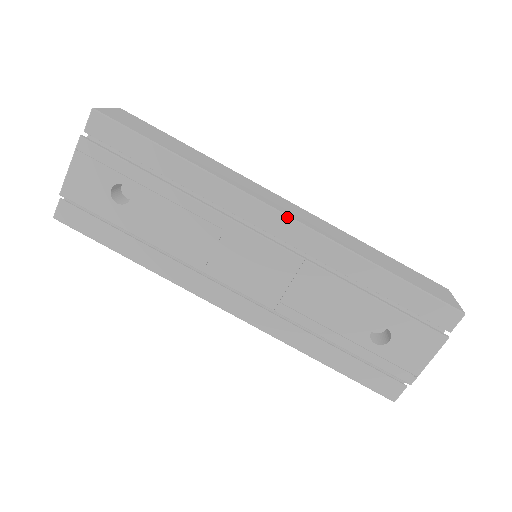
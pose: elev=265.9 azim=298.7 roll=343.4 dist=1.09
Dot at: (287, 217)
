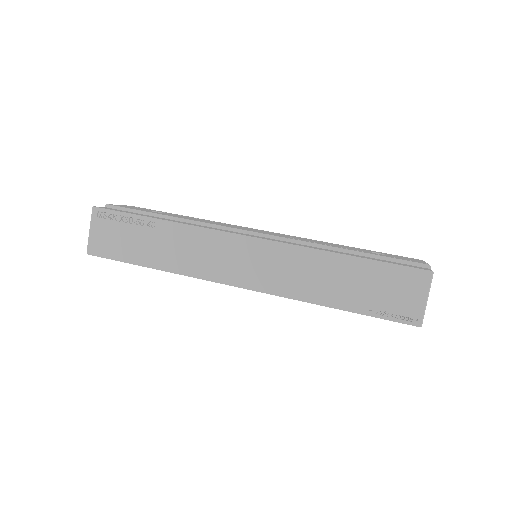
Dot at: occluded
